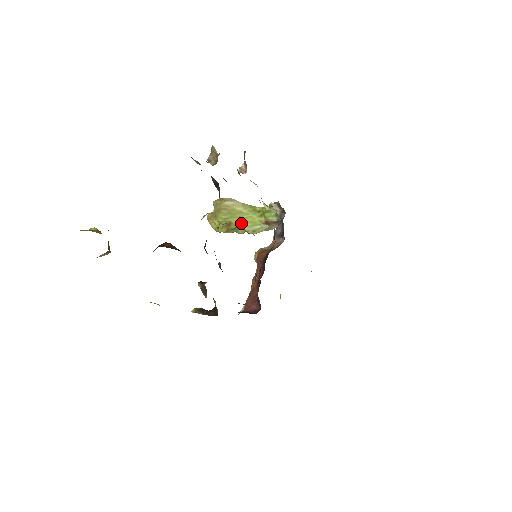
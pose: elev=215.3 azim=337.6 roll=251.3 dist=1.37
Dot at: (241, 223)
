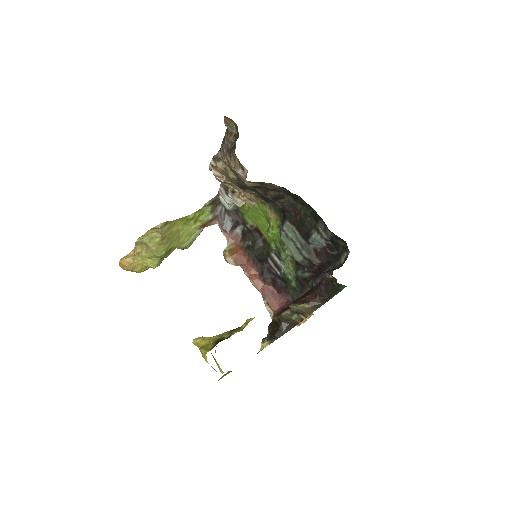
Dot at: (179, 243)
